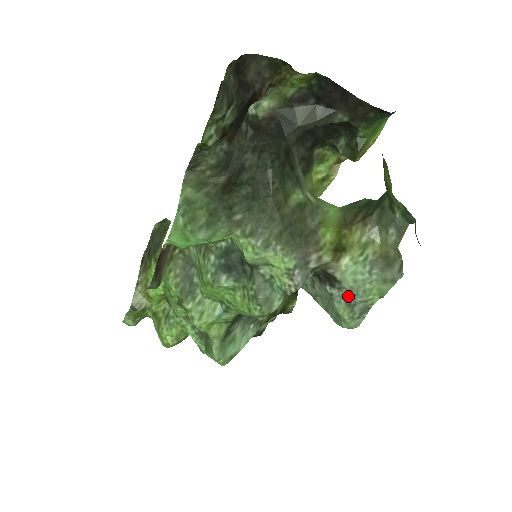
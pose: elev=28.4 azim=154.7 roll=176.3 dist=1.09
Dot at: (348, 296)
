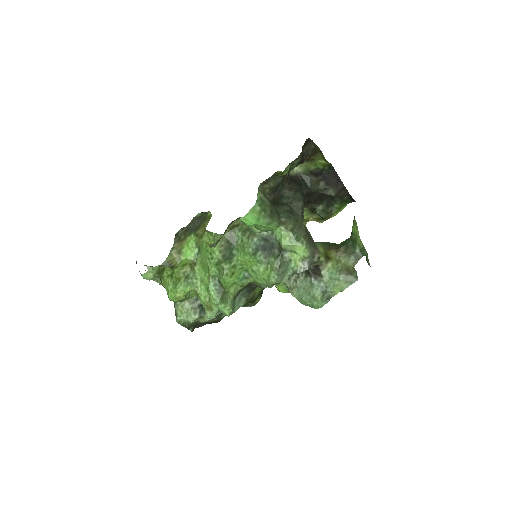
Dot at: (323, 286)
